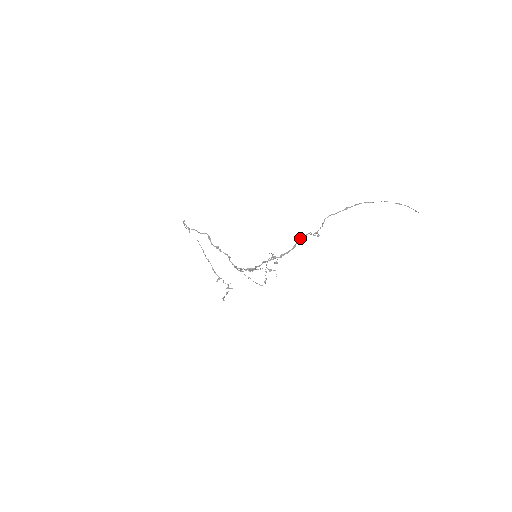
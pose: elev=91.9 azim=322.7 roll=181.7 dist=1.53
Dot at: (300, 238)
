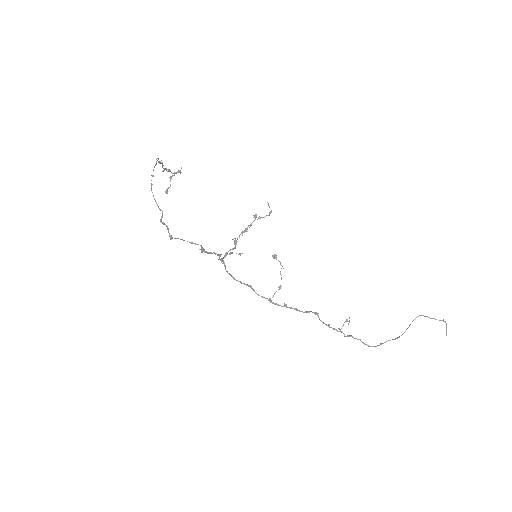
Dot at: (329, 327)
